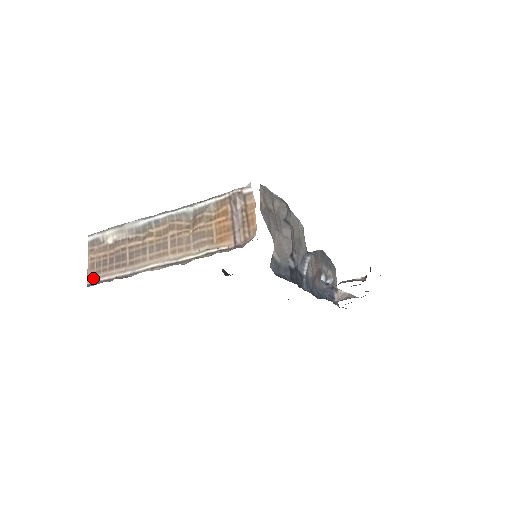
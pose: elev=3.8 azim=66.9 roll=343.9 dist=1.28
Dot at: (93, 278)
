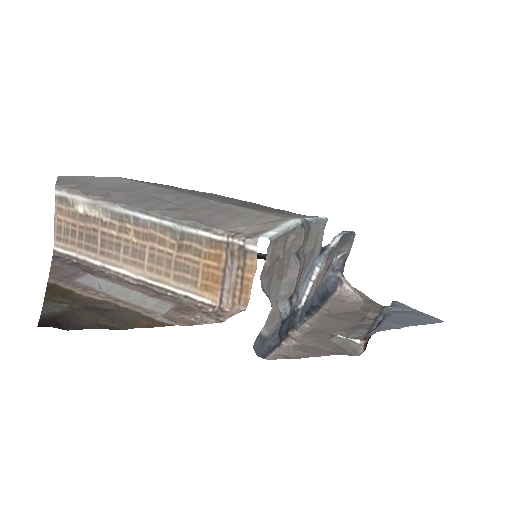
Dot at: (60, 245)
